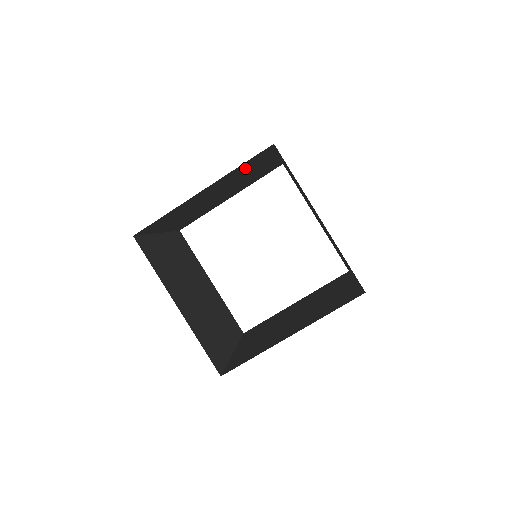
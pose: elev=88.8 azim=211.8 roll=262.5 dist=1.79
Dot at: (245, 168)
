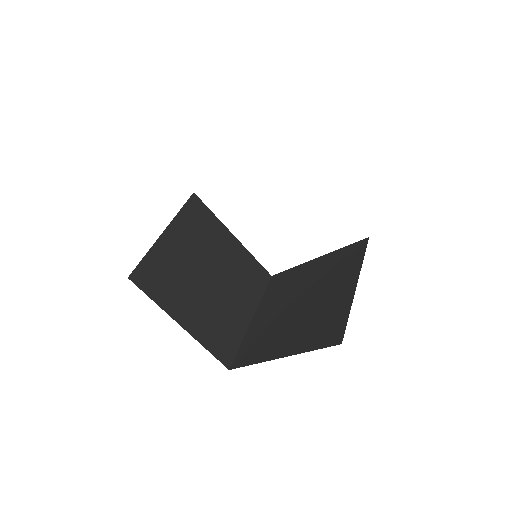
Dot at: occluded
